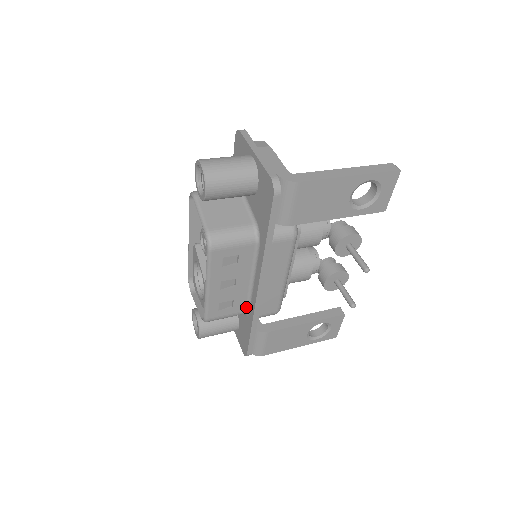
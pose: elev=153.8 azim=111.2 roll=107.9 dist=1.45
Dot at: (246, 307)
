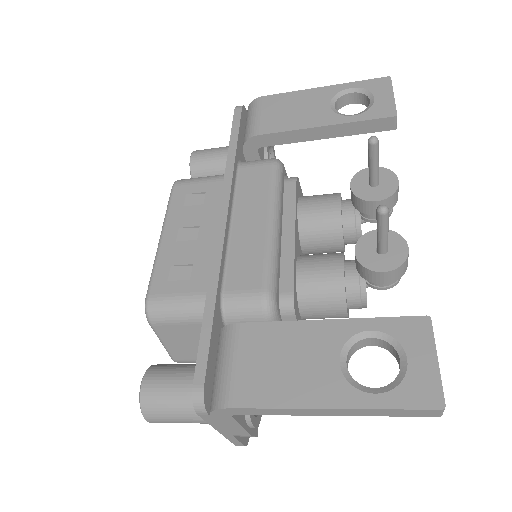
Dot at: occluded
